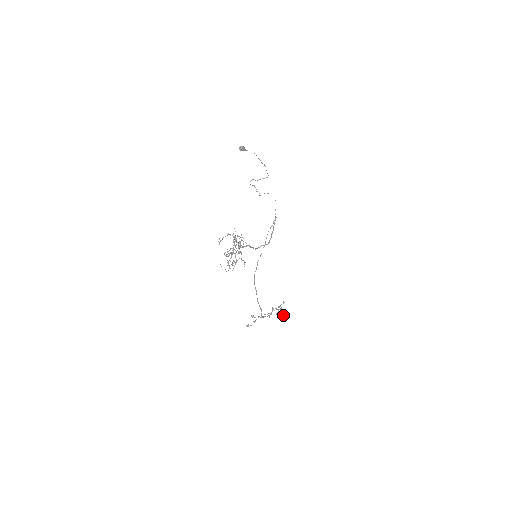
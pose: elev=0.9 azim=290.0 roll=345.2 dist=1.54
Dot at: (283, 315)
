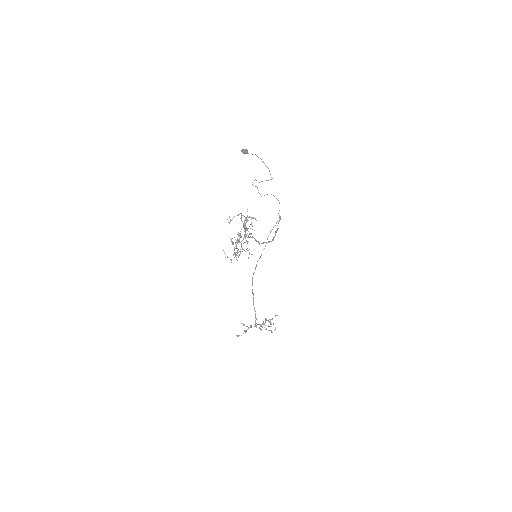
Dot at: (274, 330)
